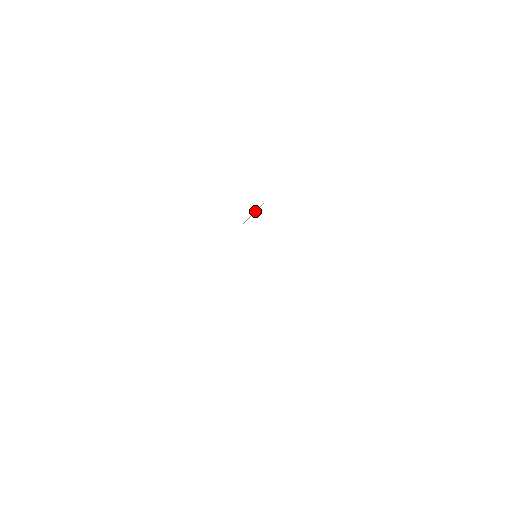
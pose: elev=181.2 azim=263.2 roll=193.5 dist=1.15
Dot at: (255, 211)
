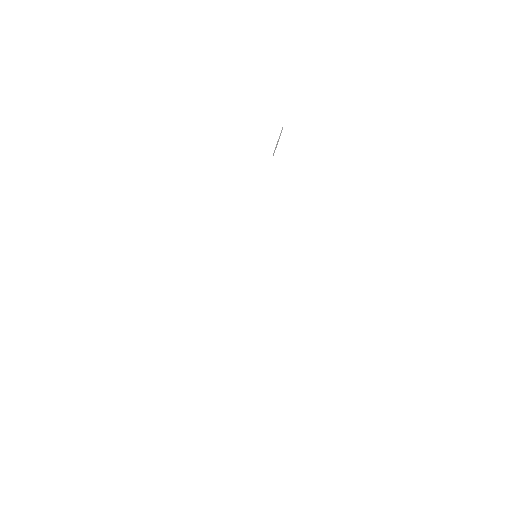
Dot at: (278, 139)
